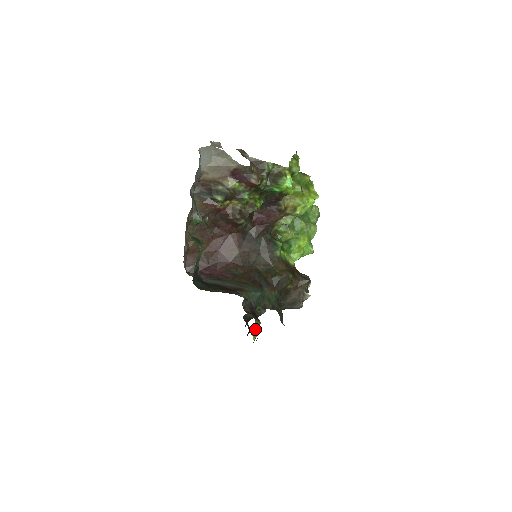
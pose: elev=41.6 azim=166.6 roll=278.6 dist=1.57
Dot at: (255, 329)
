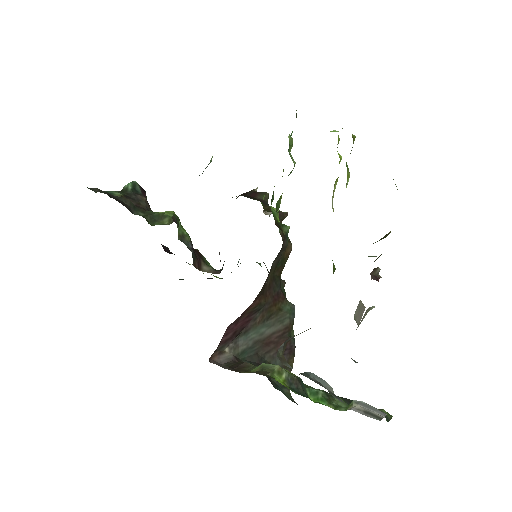
Dot at: occluded
